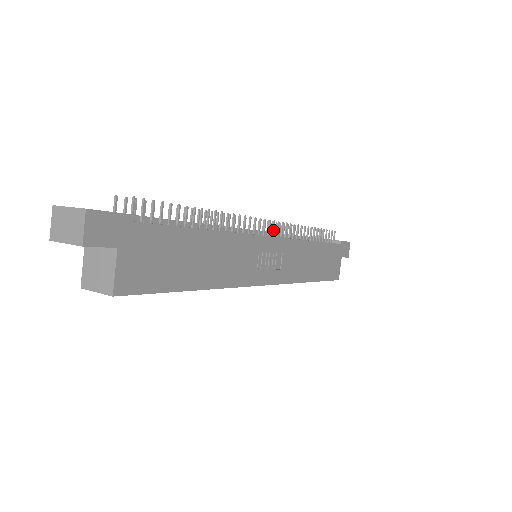
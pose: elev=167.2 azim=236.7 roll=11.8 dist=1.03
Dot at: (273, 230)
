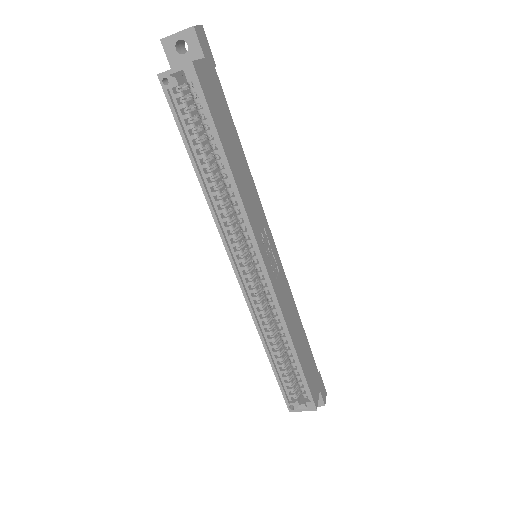
Dot at: occluded
